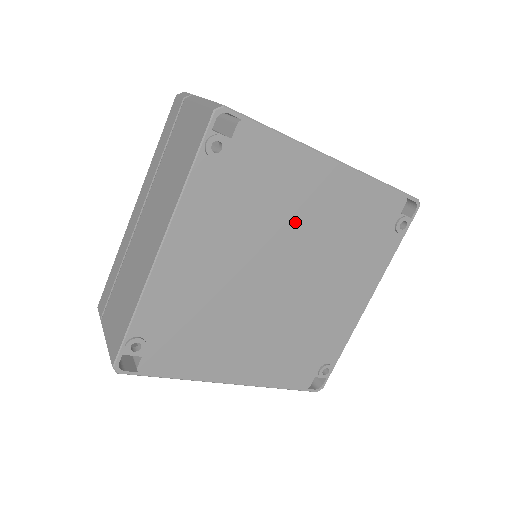
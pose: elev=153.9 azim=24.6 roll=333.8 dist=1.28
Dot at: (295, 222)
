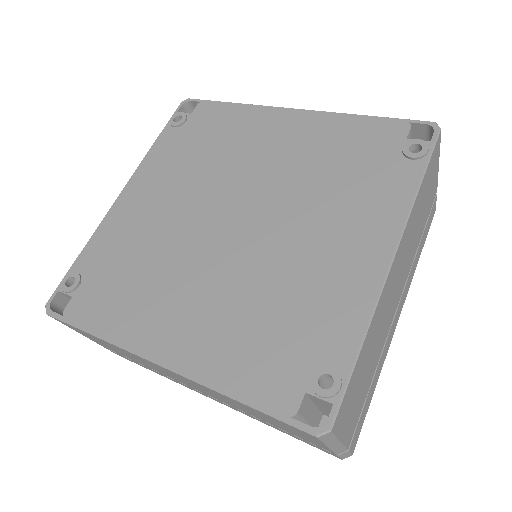
Dot at: (251, 162)
